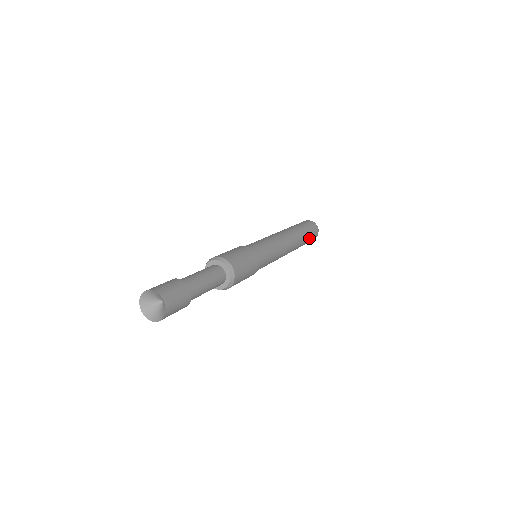
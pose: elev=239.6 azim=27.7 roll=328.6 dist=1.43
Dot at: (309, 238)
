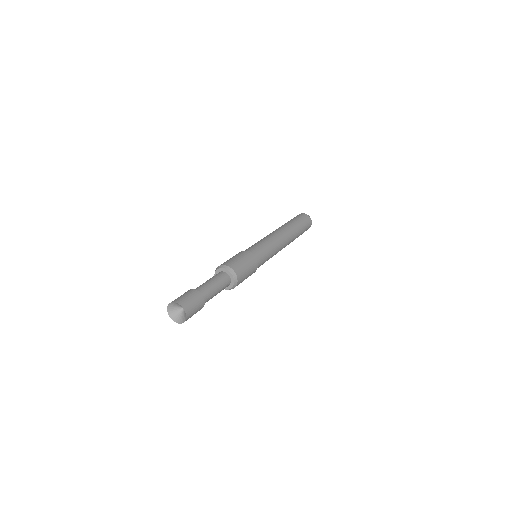
Dot at: (302, 225)
